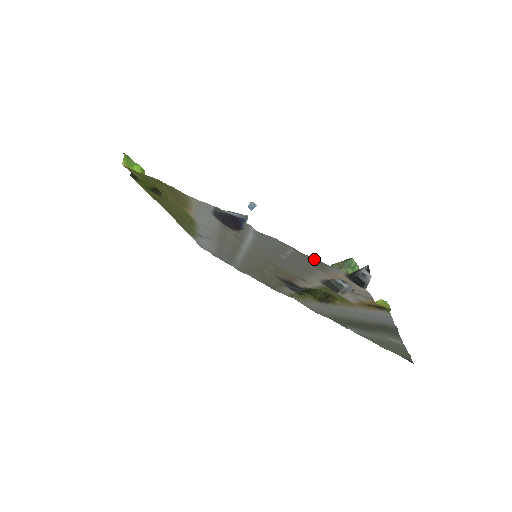
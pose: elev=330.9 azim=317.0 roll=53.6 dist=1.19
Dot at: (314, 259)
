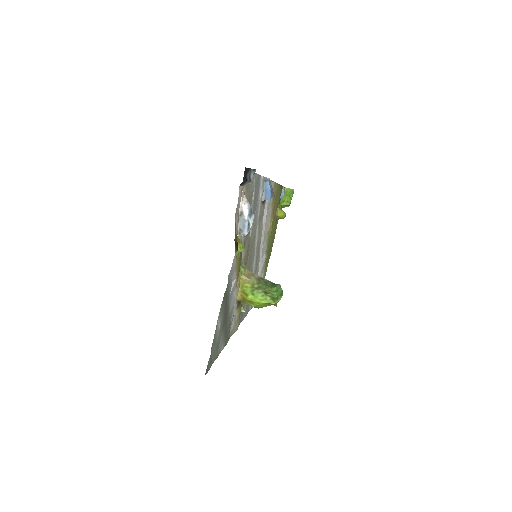
Dot at: occluded
